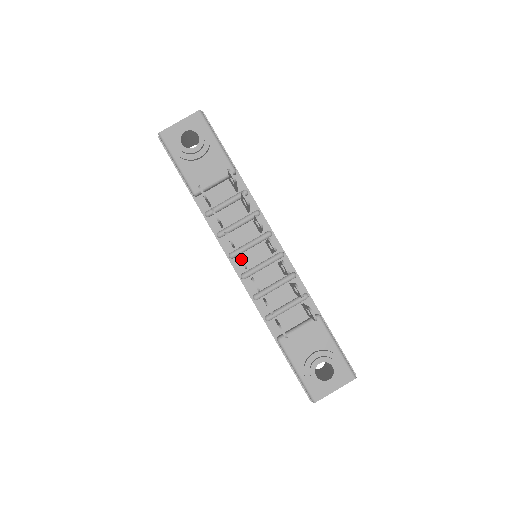
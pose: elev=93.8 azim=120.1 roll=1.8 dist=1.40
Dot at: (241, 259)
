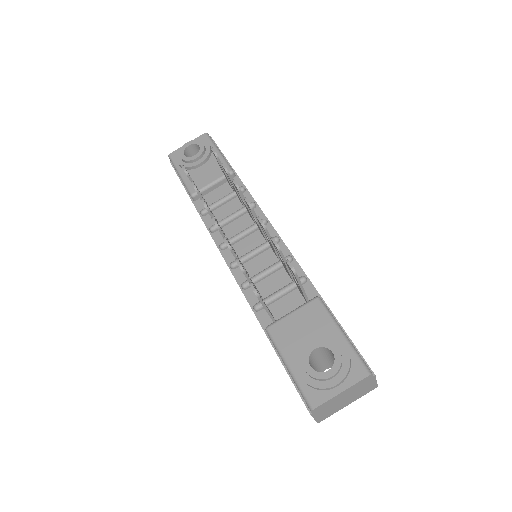
Dot at: (213, 219)
